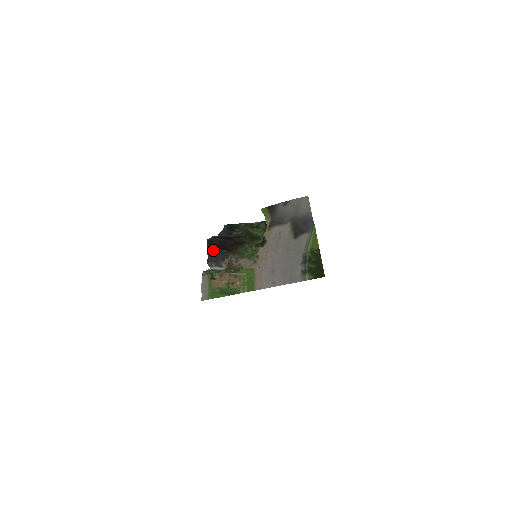
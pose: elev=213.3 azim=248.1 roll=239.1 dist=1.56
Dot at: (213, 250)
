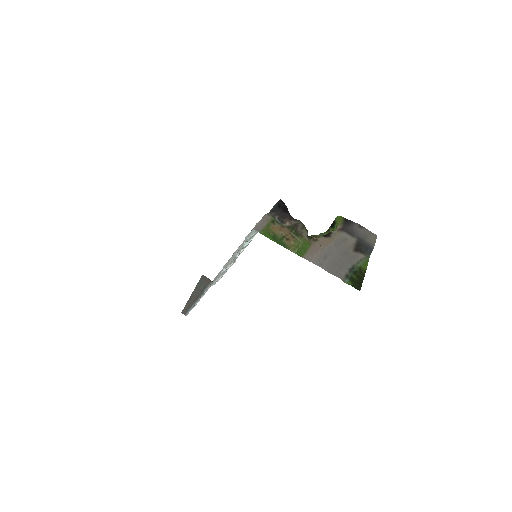
Dot at: (280, 209)
